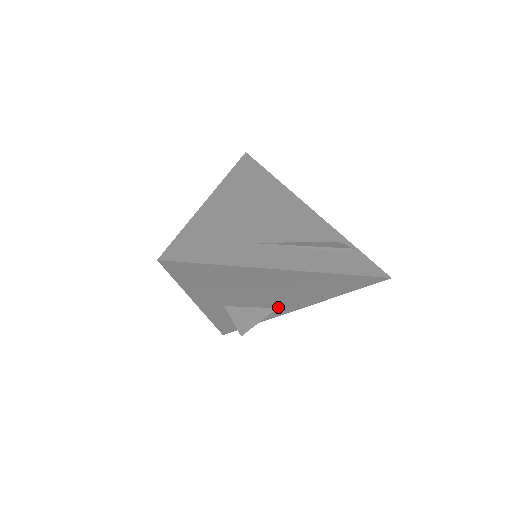
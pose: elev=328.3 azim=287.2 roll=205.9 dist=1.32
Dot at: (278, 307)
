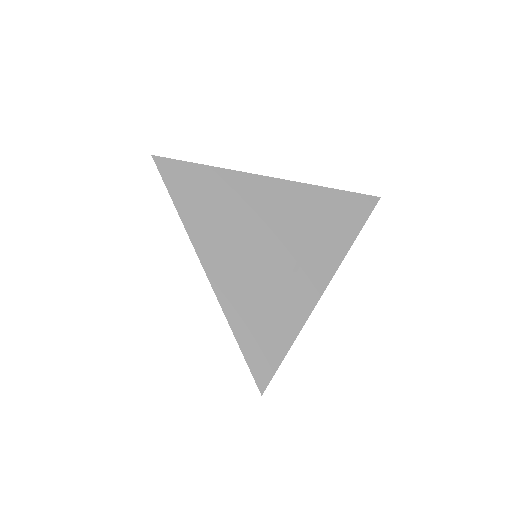
Dot at: occluded
